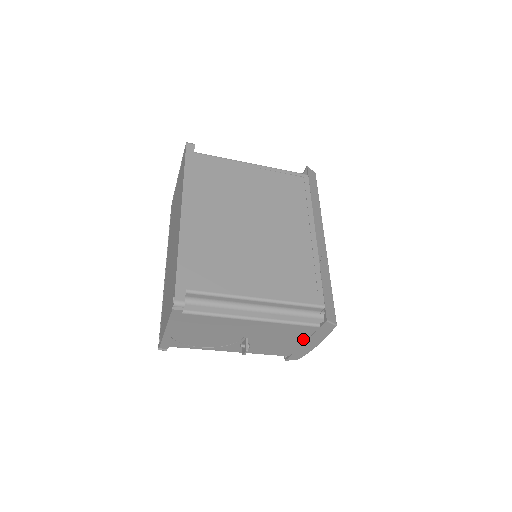
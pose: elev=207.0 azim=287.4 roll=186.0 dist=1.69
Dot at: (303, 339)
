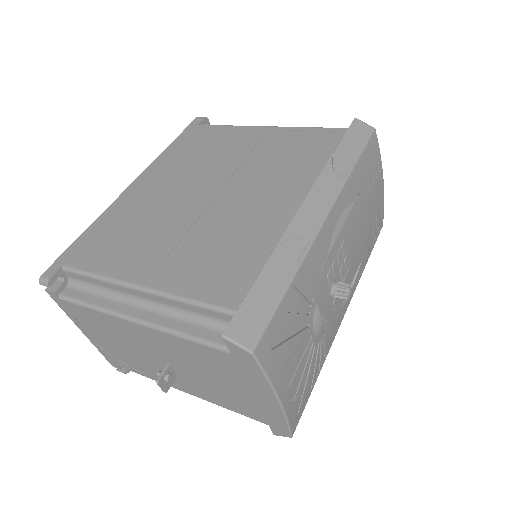
Dot at: (241, 383)
